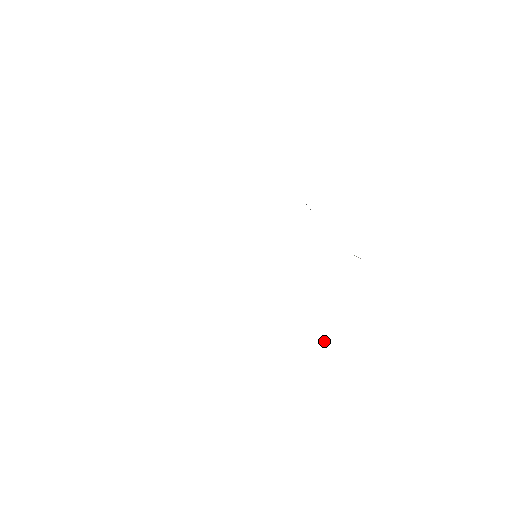
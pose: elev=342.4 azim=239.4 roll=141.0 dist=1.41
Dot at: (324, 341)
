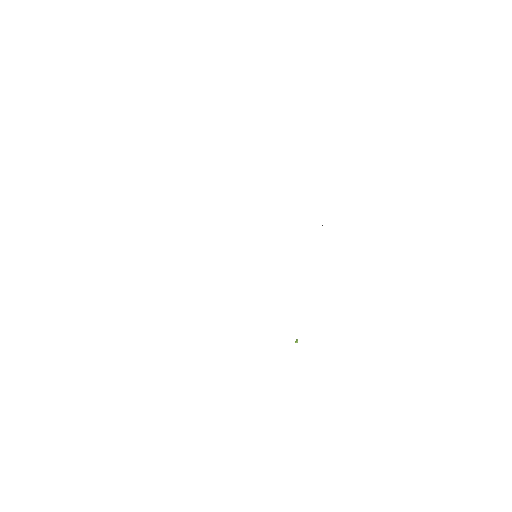
Dot at: (296, 340)
